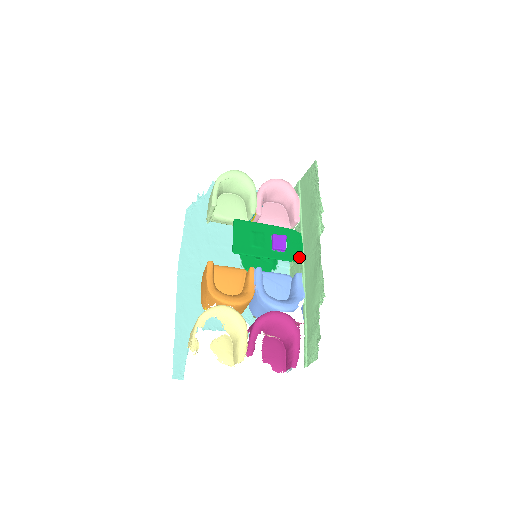
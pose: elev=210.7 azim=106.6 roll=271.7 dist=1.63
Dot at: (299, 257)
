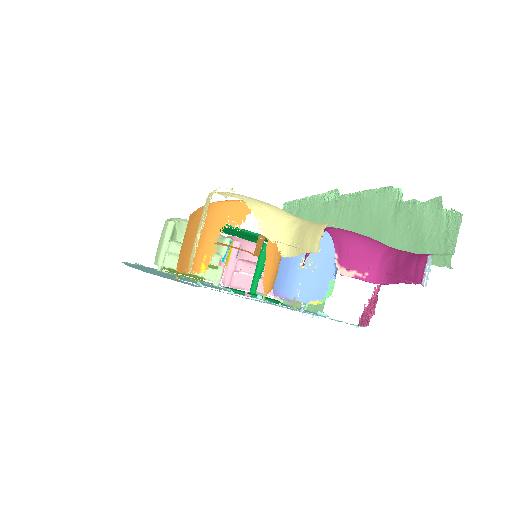
Dot at: occluded
